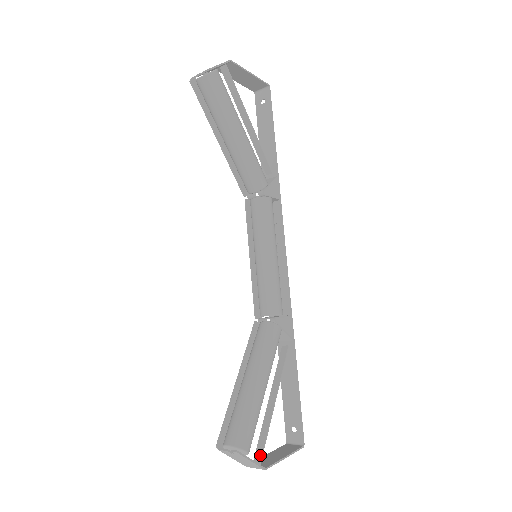
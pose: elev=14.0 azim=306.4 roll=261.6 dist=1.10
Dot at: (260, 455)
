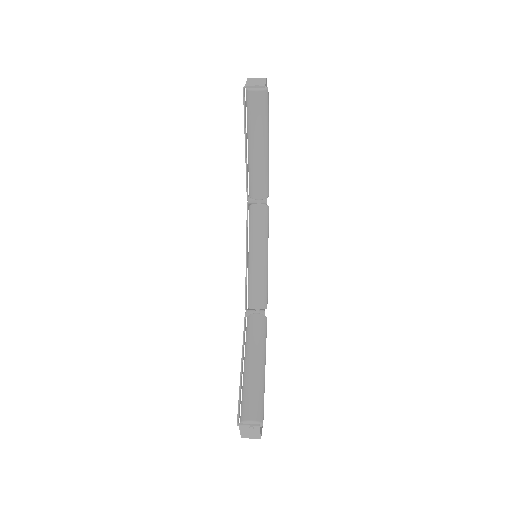
Dot at: occluded
